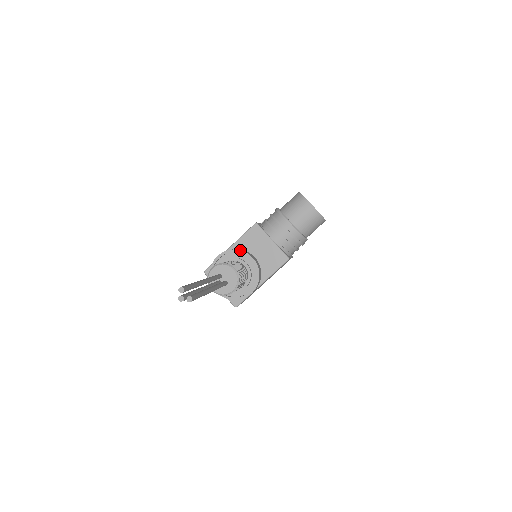
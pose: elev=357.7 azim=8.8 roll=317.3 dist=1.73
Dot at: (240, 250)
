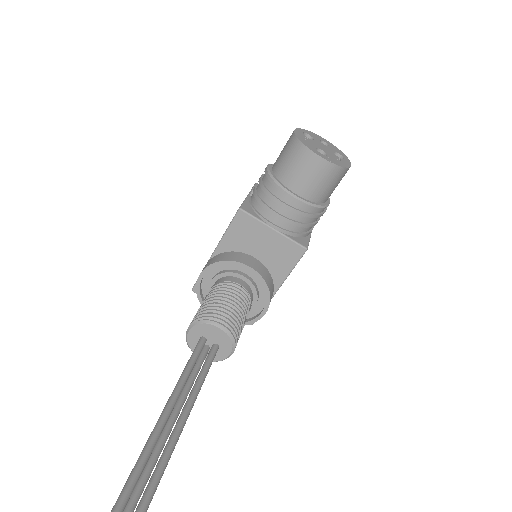
Dot at: (228, 260)
